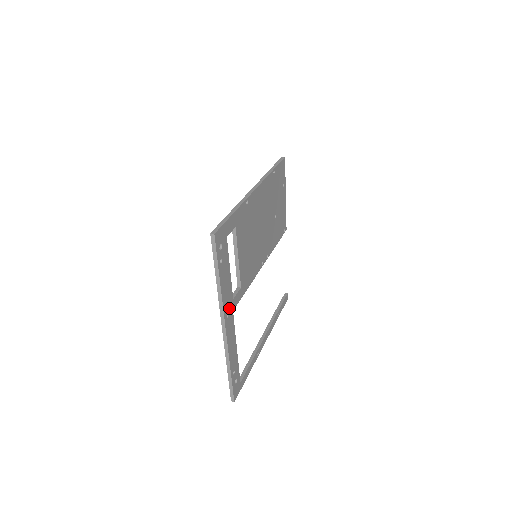
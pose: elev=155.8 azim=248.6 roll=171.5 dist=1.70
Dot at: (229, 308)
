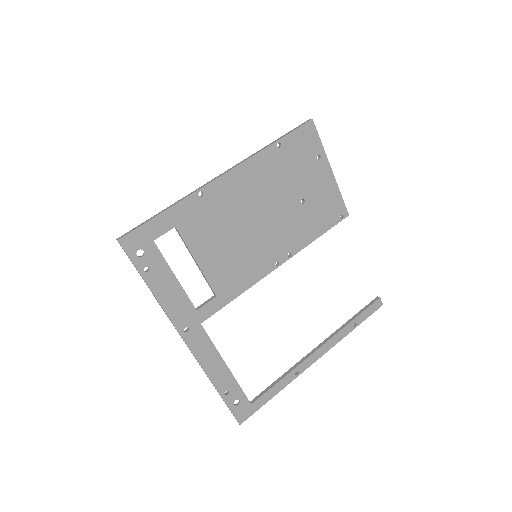
Dot at: (189, 320)
